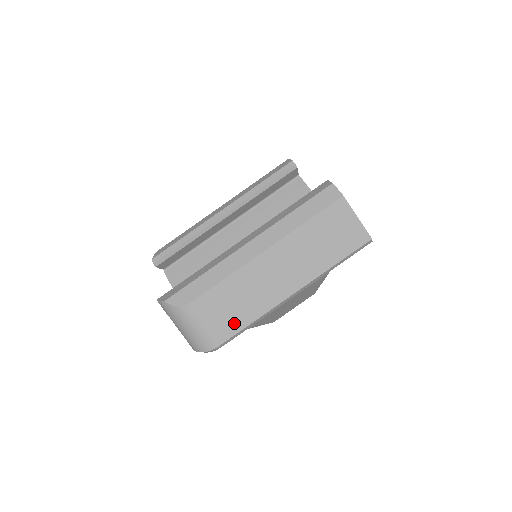
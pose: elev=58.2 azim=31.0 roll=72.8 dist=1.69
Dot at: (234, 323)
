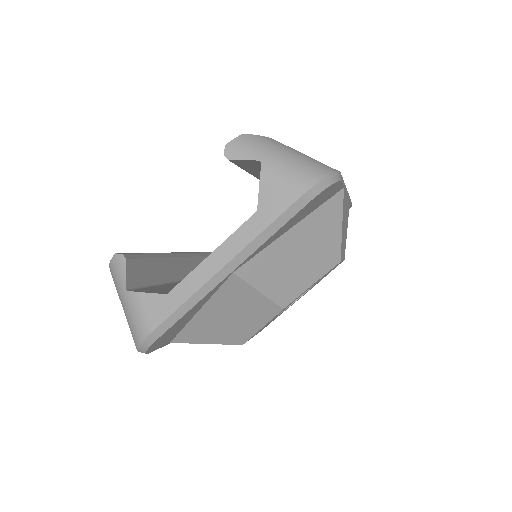
Dot at: occluded
